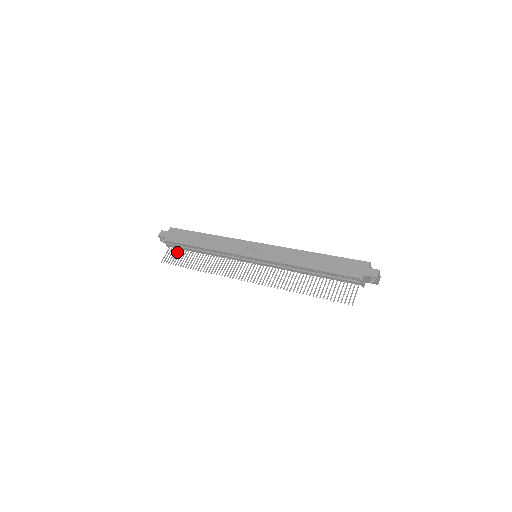
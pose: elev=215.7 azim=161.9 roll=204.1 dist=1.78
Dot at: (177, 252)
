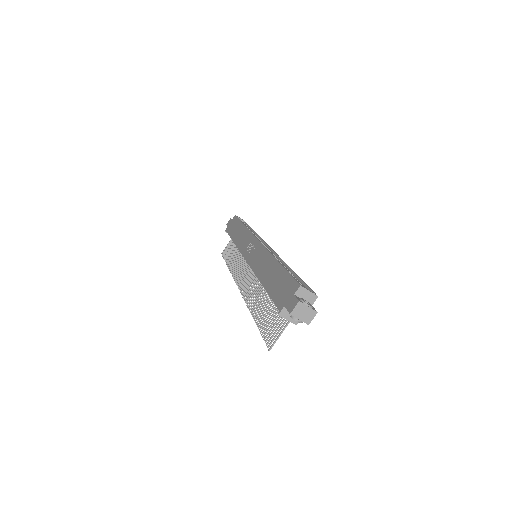
Dot at: (231, 243)
